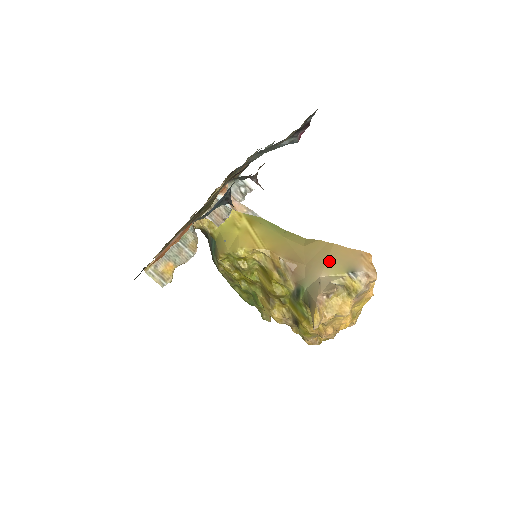
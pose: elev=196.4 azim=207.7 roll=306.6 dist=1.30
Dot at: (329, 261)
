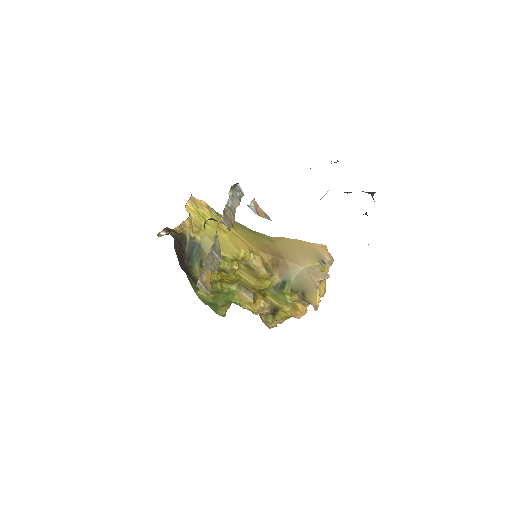
Dot at: (303, 254)
